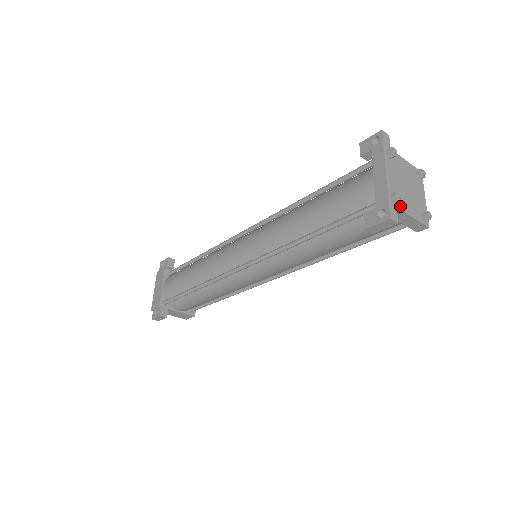
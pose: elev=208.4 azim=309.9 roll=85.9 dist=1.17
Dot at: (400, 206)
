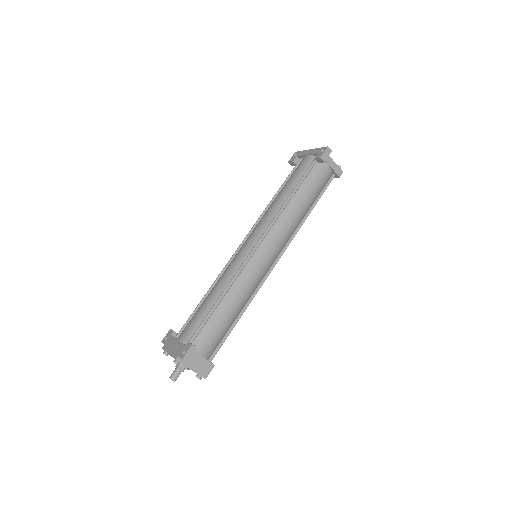
Dot at: occluded
